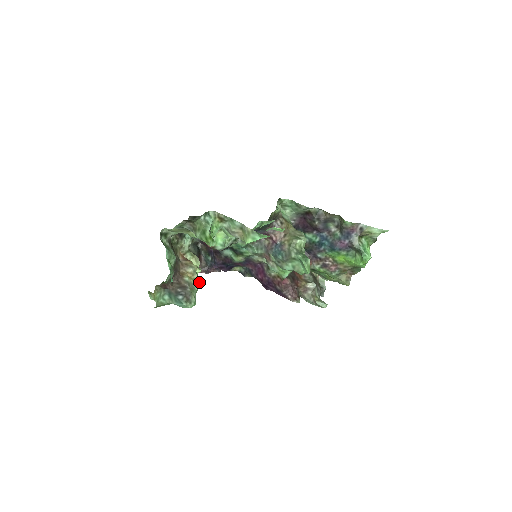
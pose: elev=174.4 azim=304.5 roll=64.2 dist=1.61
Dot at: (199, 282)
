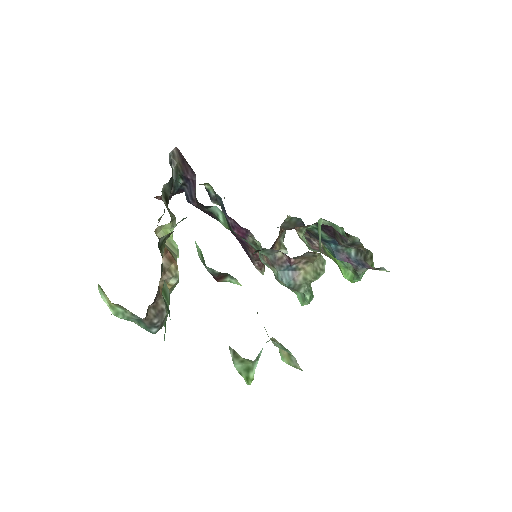
Dot at: occluded
